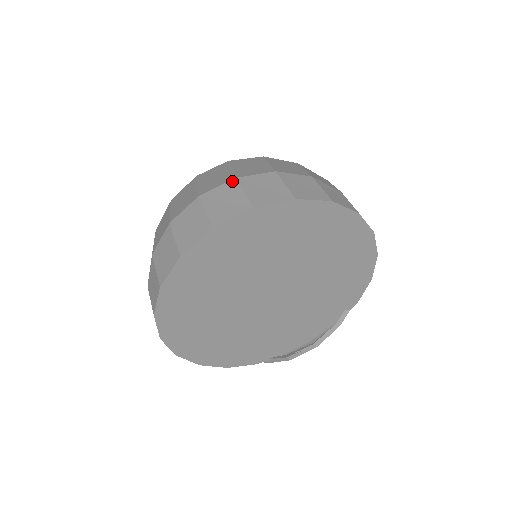
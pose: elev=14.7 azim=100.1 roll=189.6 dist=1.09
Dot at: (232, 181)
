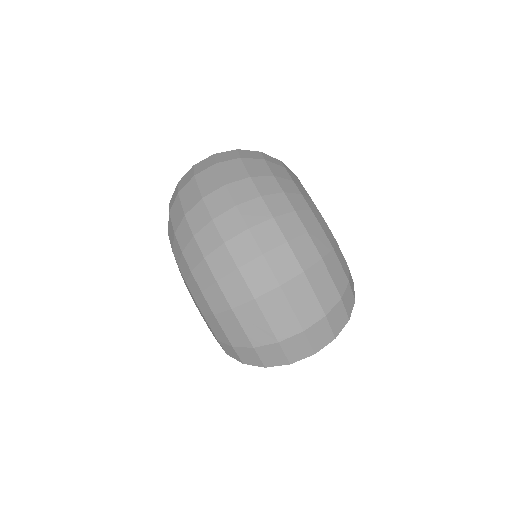
Dot at: (324, 319)
